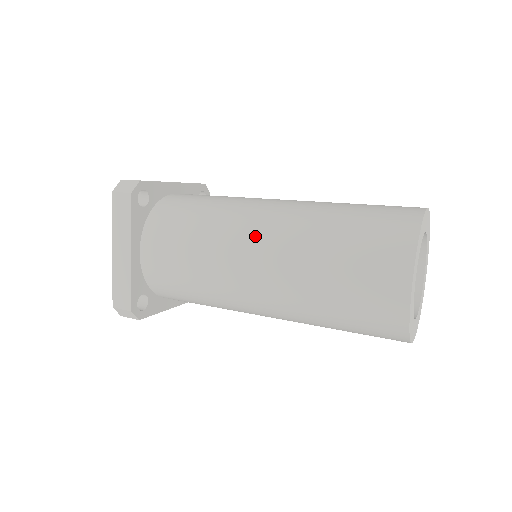
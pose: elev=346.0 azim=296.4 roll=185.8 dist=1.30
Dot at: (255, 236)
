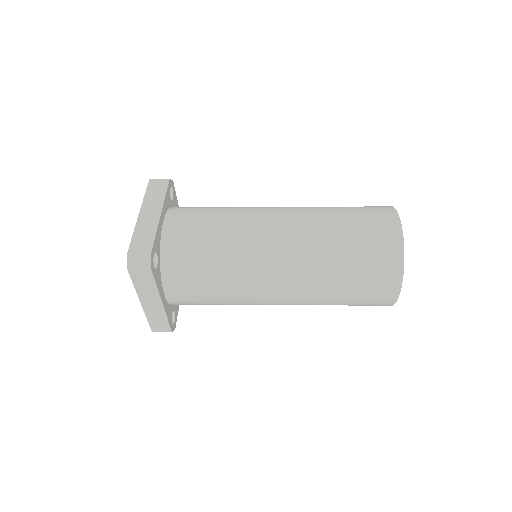
Dot at: (275, 276)
